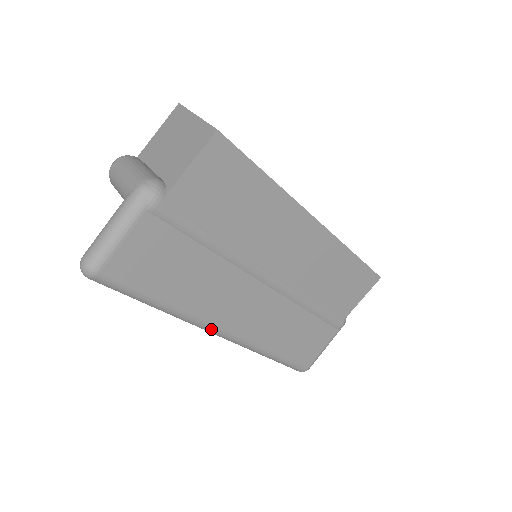
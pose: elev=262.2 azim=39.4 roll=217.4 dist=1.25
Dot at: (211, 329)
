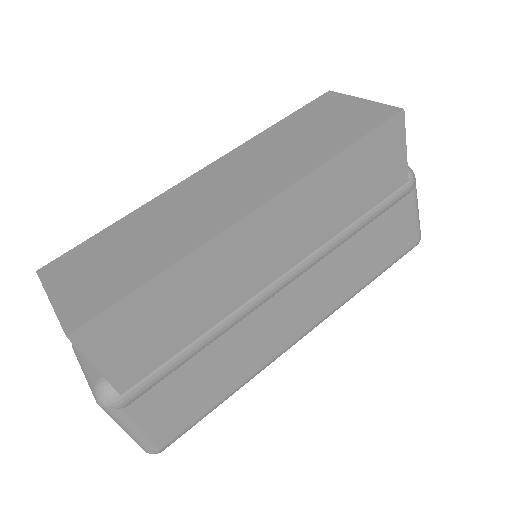
Dot at: occluded
